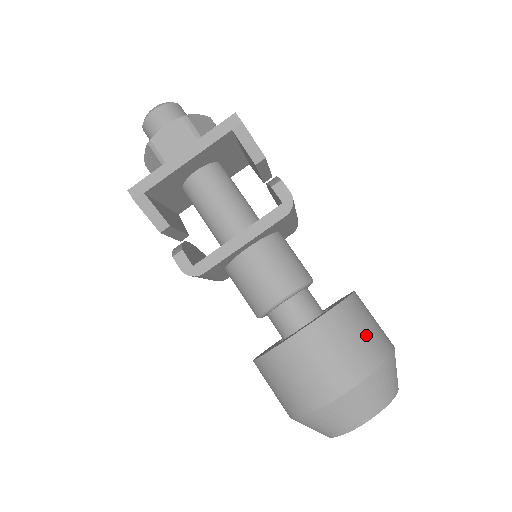
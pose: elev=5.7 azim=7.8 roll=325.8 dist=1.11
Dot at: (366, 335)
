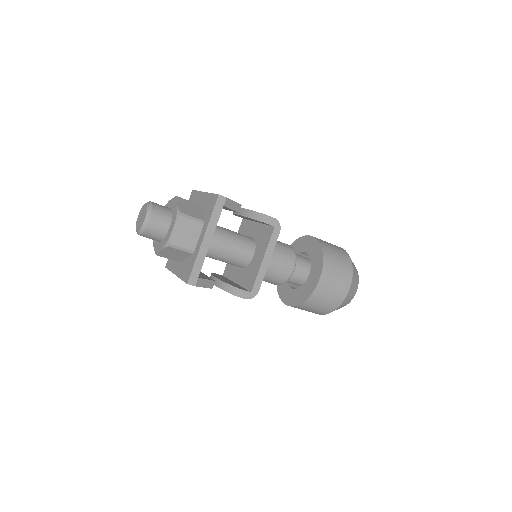
Dot at: (339, 257)
